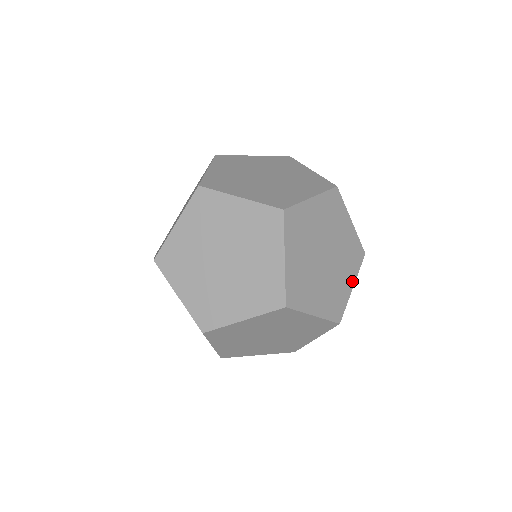
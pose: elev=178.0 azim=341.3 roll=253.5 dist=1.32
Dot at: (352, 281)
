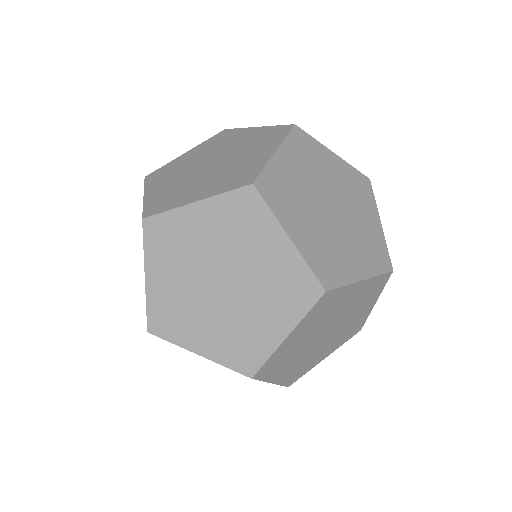
Dot at: (376, 217)
